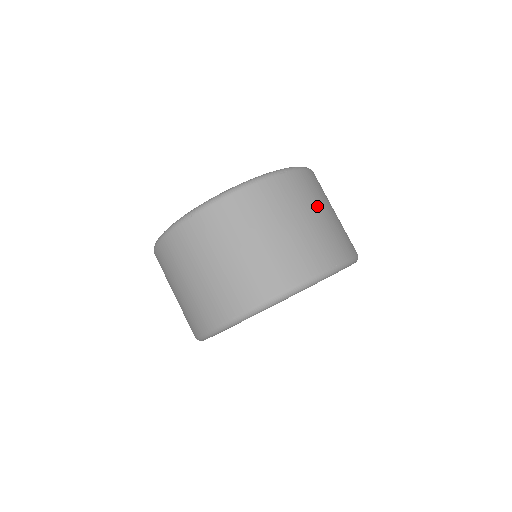
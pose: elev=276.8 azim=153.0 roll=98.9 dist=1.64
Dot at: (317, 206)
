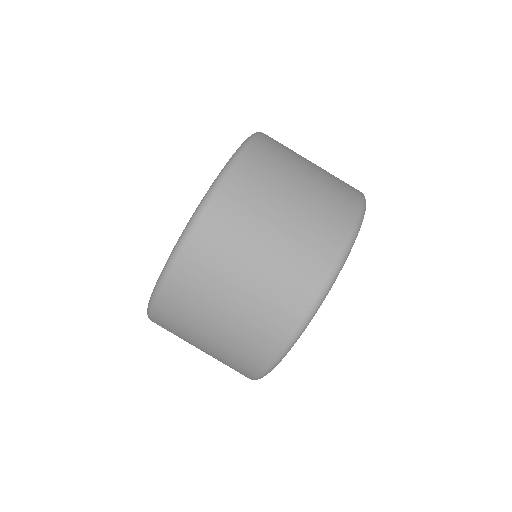
Dot at: (253, 242)
